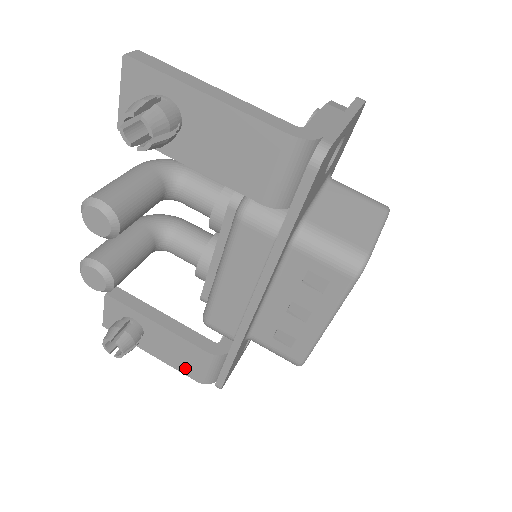
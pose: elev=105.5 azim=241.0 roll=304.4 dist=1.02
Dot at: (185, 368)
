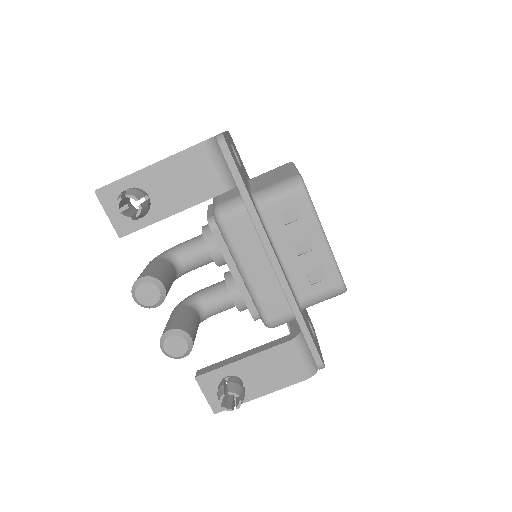
Dot at: (289, 377)
